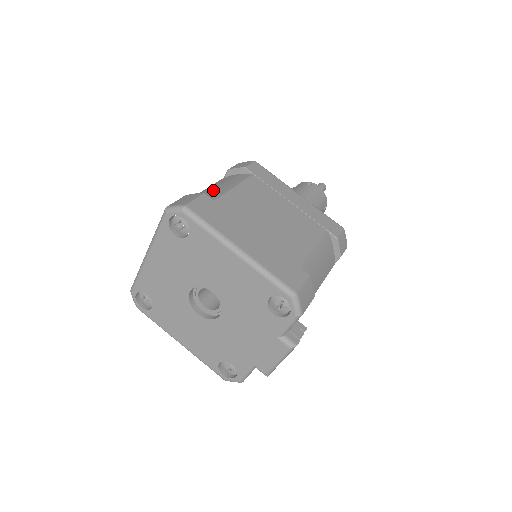
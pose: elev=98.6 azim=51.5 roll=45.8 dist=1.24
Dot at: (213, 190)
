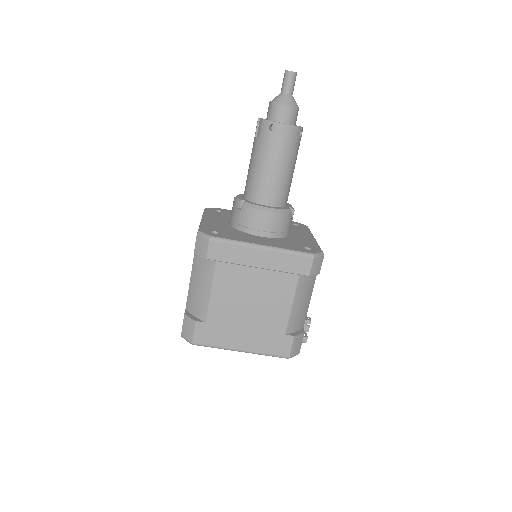
Dot at: (198, 297)
